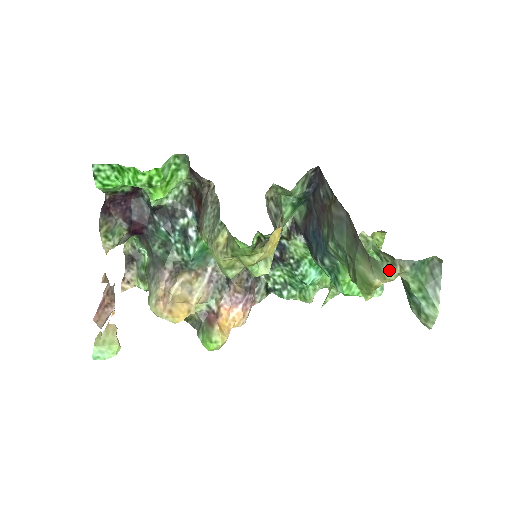
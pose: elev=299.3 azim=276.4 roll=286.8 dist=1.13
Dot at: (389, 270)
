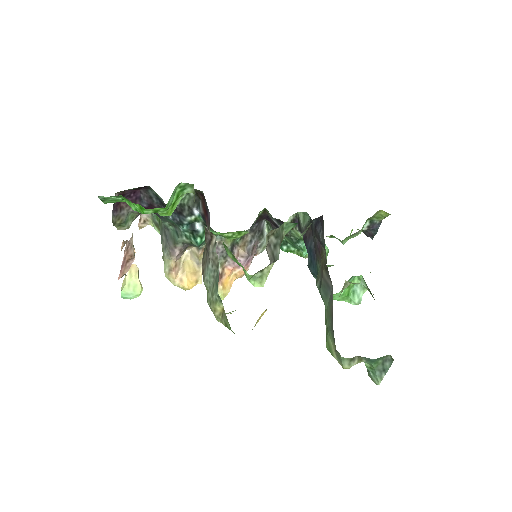
Dot at: (348, 363)
